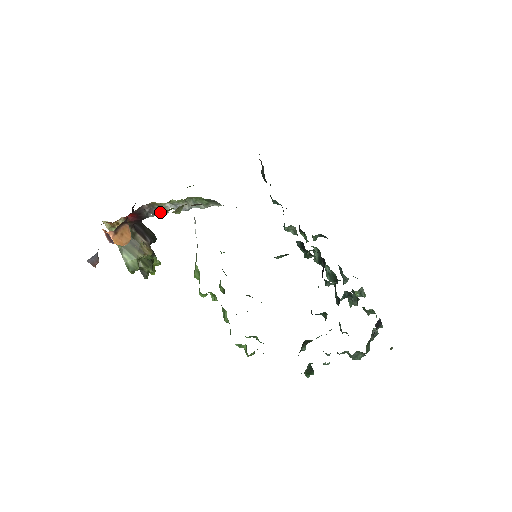
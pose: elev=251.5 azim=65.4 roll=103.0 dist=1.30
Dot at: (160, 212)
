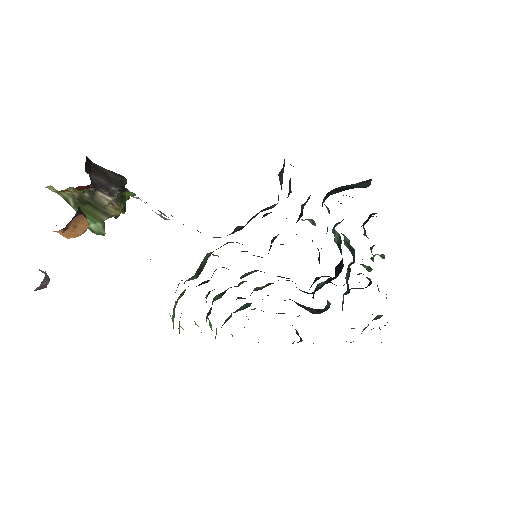
Dot at: occluded
